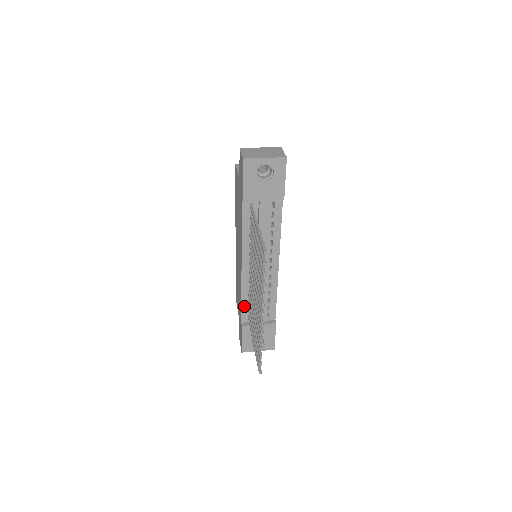
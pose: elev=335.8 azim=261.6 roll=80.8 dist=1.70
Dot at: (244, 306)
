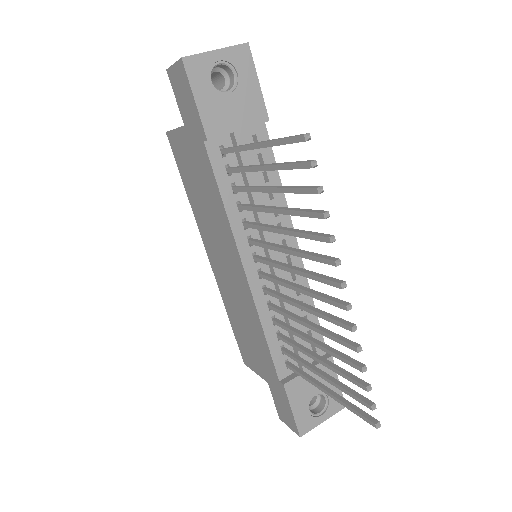
Dot at: (273, 347)
